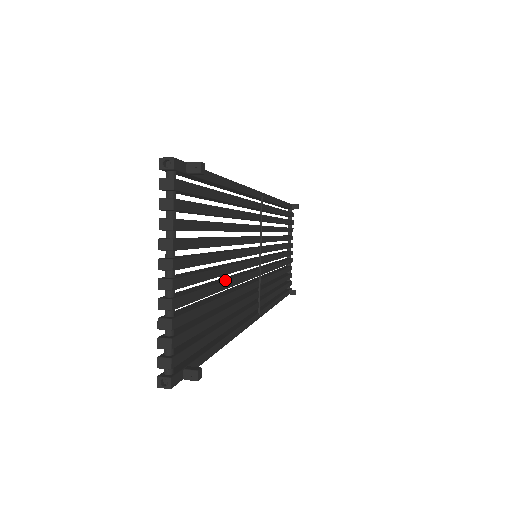
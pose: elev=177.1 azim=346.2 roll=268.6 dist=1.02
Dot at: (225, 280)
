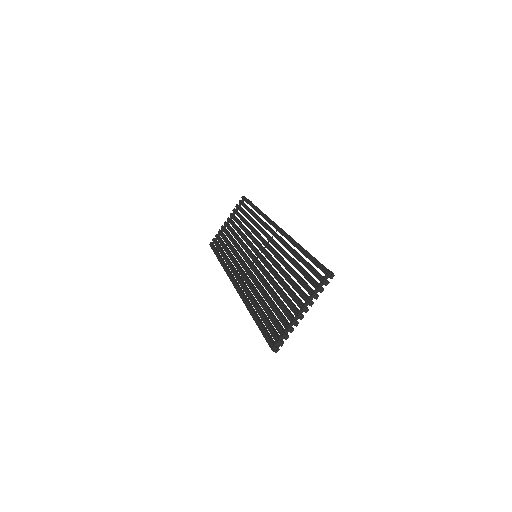
Dot at: occluded
